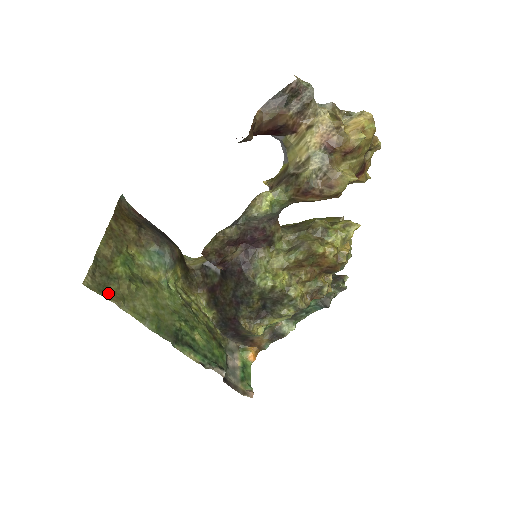
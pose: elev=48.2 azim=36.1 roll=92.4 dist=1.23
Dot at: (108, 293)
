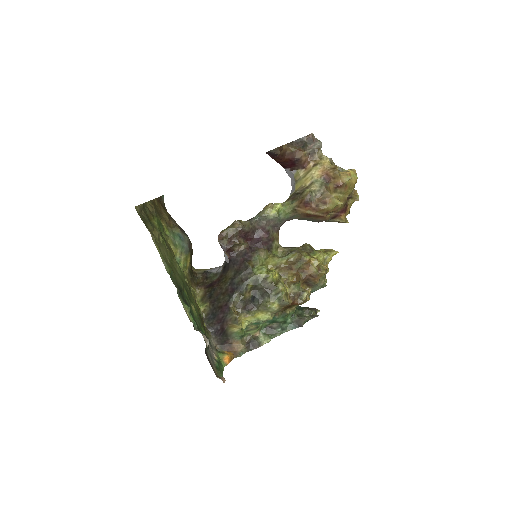
Dot at: (147, 226)
